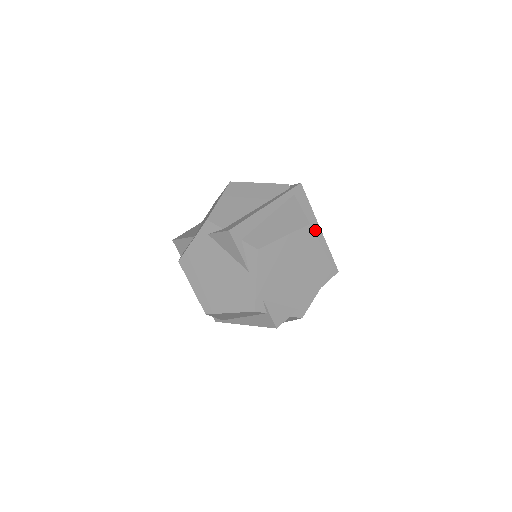
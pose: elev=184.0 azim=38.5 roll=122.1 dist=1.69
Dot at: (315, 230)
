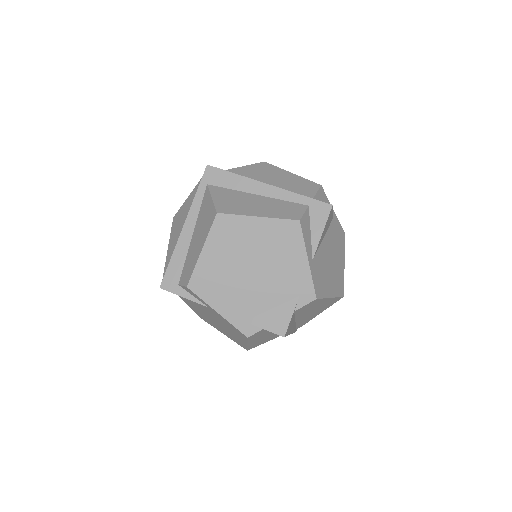
Dot at: (262, 193)
